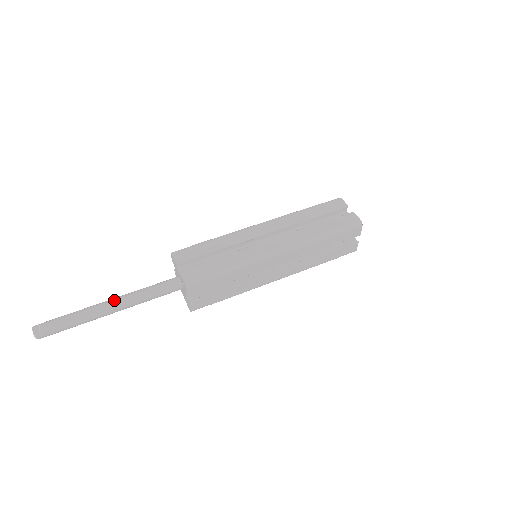
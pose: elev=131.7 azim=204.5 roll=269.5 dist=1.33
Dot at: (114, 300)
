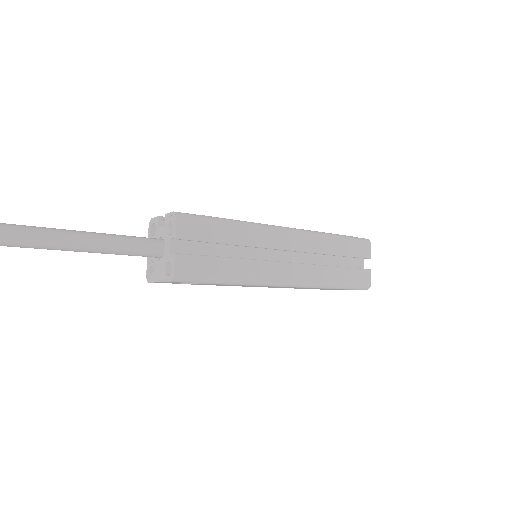
Dot at: (63, 229)
